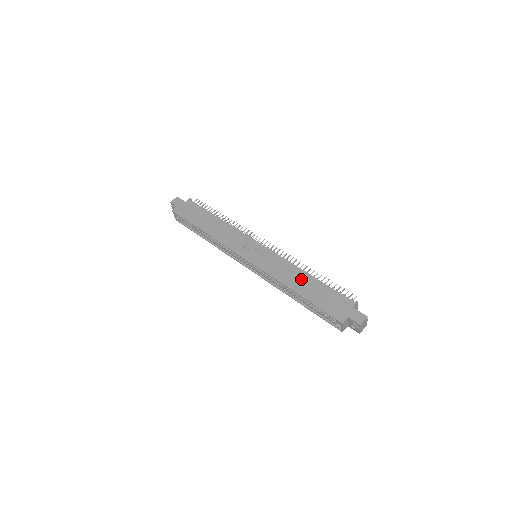
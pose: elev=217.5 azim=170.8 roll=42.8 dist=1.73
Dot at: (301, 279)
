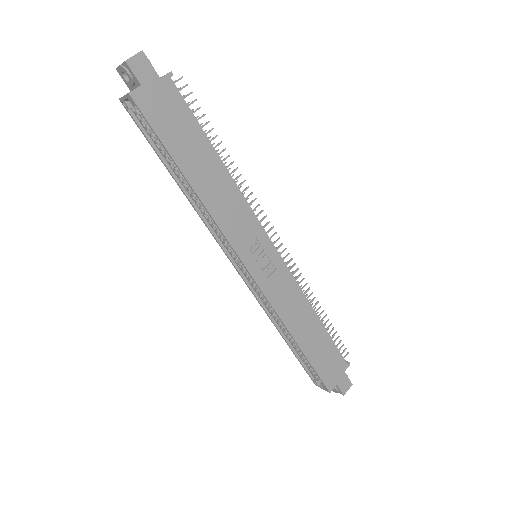
Dot at: (308, 323)
